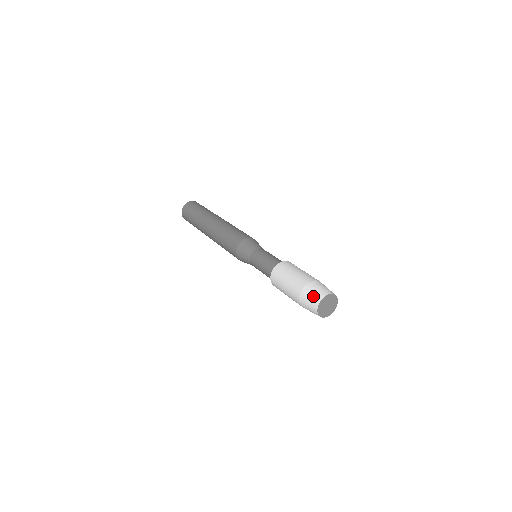
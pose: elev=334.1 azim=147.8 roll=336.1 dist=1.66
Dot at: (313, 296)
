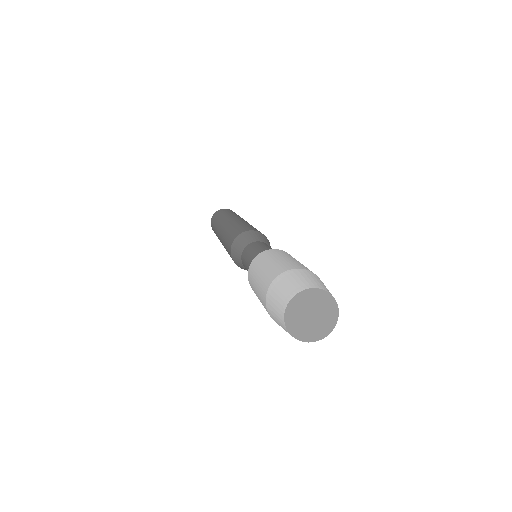
Dot at: (300, 280)
